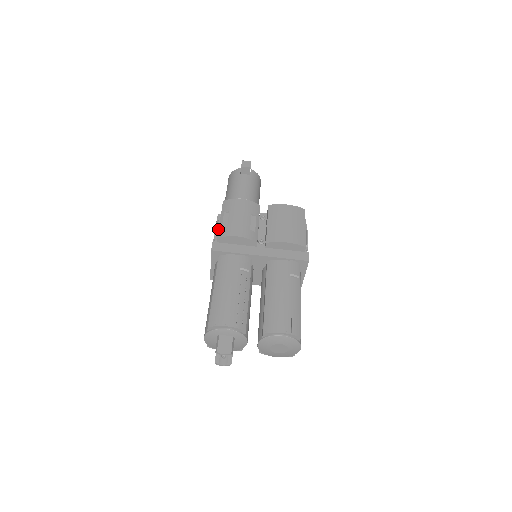
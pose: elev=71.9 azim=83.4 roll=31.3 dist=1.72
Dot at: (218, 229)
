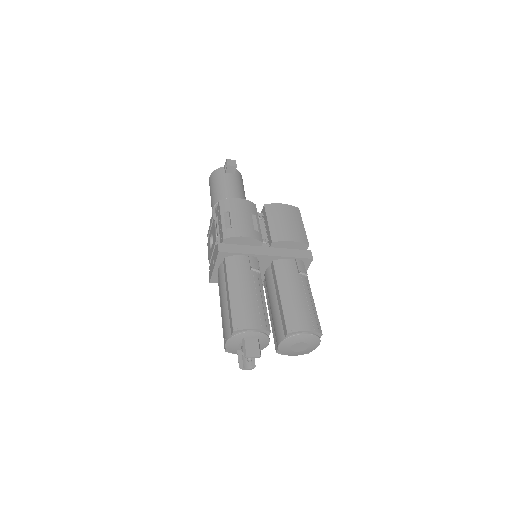
Dot at: (222, 230)
